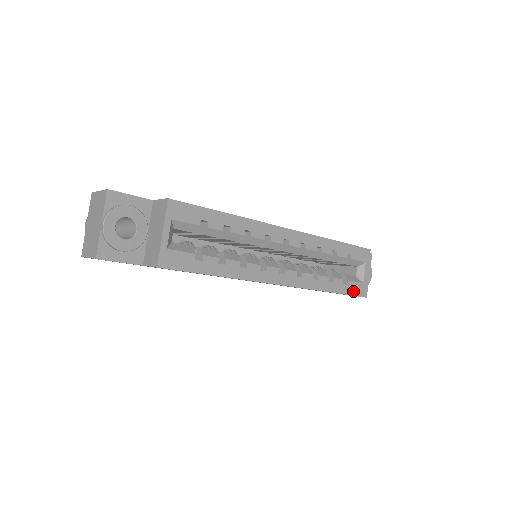
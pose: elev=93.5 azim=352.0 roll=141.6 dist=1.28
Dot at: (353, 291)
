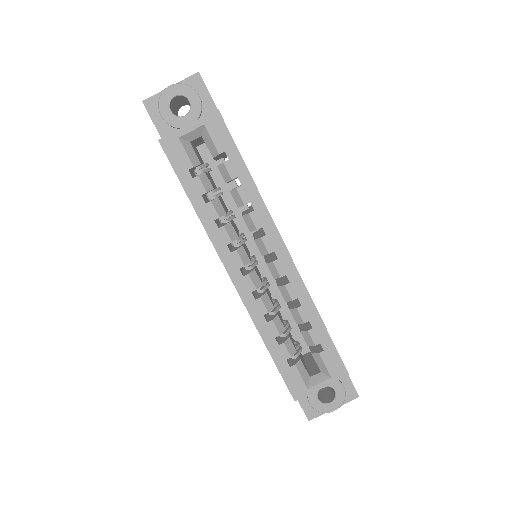
Dot at: (290, 380)
